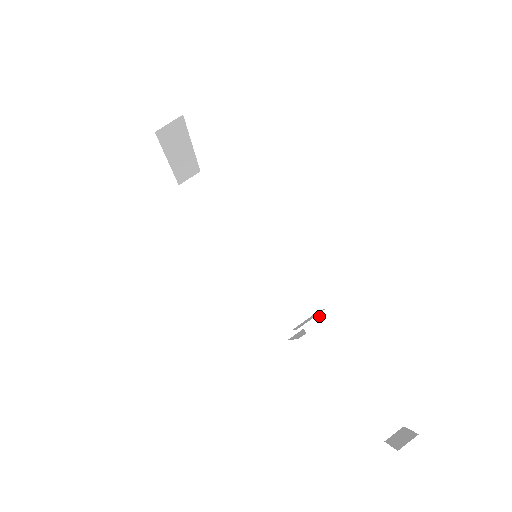
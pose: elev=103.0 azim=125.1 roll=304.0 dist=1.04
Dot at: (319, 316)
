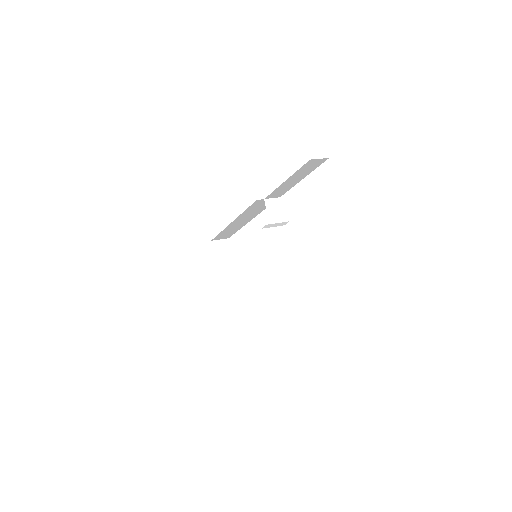
Dot at: (285, 224)
